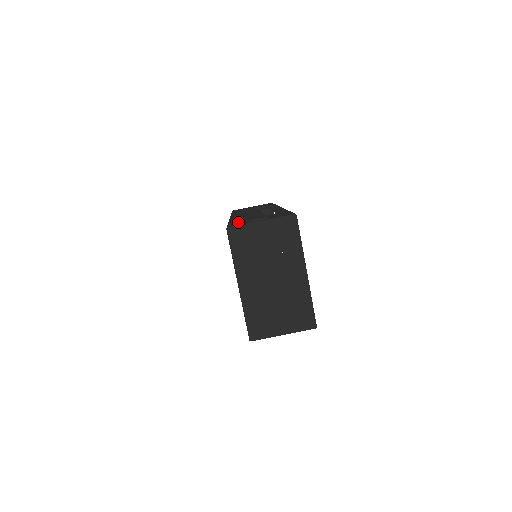
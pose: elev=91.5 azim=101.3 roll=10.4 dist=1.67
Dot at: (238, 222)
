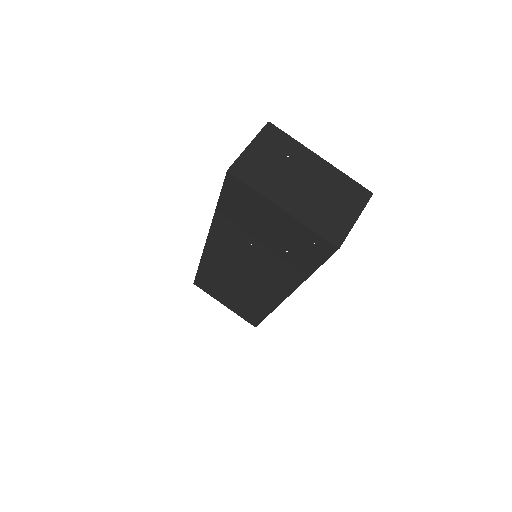
Dot at: occluded
